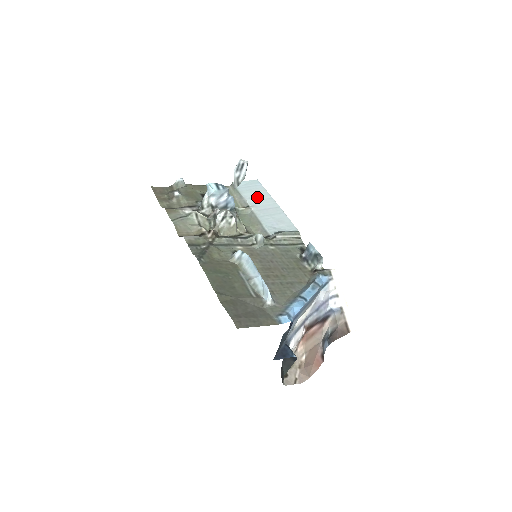
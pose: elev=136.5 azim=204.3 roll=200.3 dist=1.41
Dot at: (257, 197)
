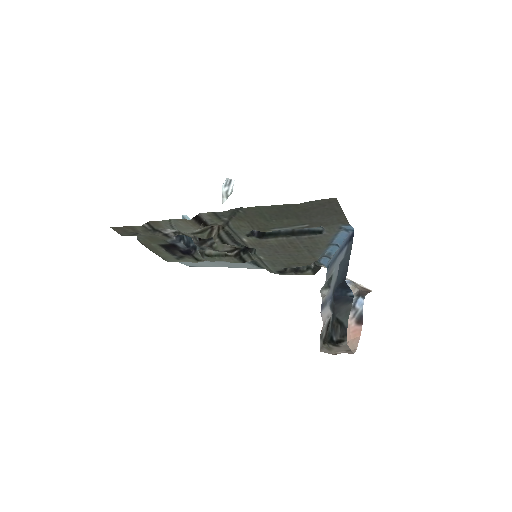
Dot at: (204, 263)
